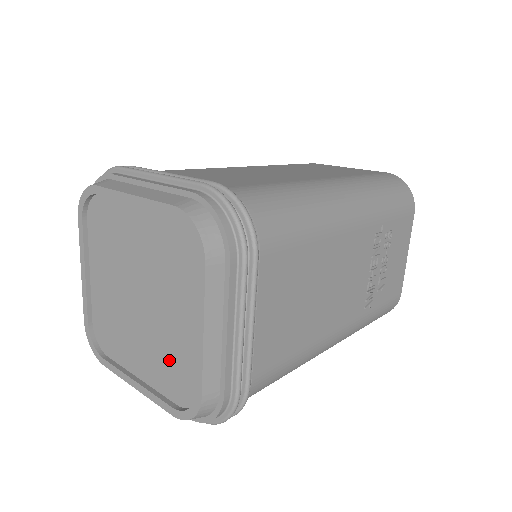
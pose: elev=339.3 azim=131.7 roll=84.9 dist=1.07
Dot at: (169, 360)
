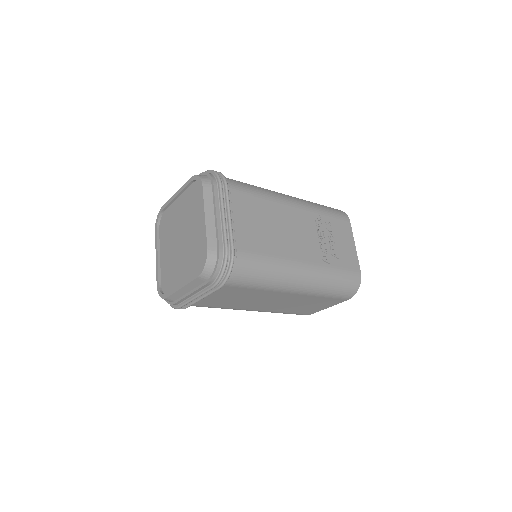
Dot at: (195, 253)
